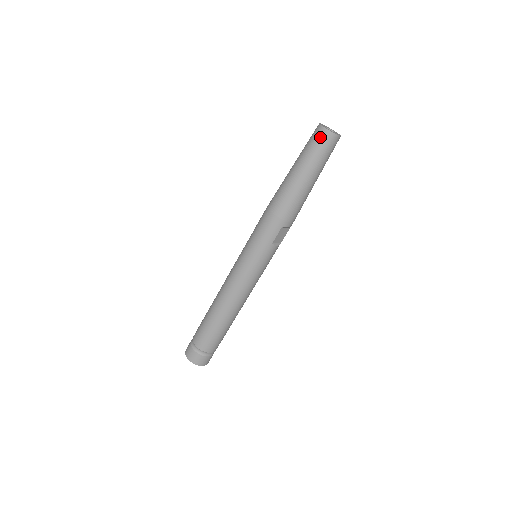
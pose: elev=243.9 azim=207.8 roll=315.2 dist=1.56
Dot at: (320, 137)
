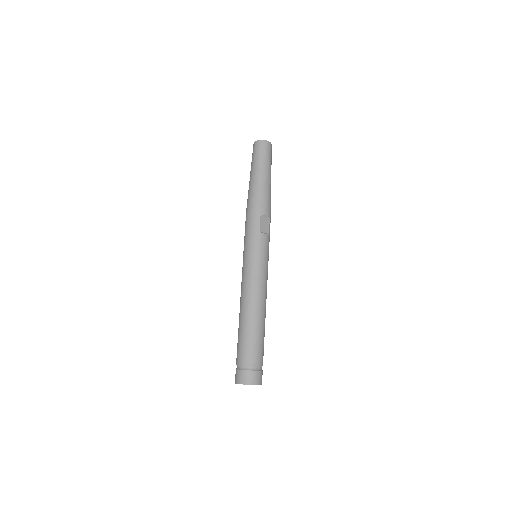
Dot at: (256, 147)
